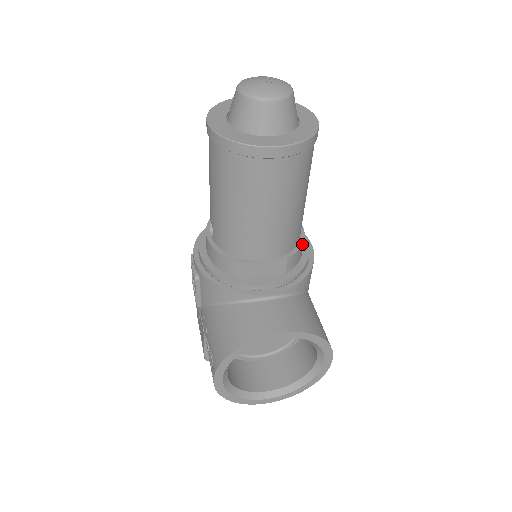
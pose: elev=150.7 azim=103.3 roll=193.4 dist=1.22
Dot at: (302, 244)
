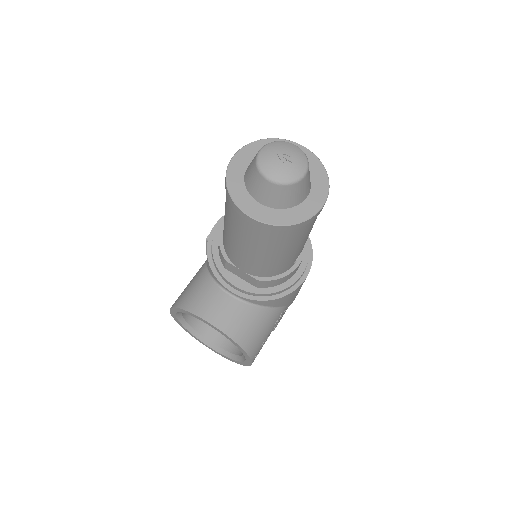
Dot at: (282, 277)
